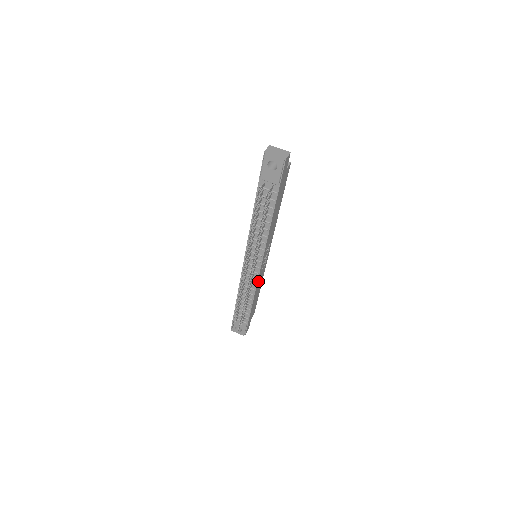
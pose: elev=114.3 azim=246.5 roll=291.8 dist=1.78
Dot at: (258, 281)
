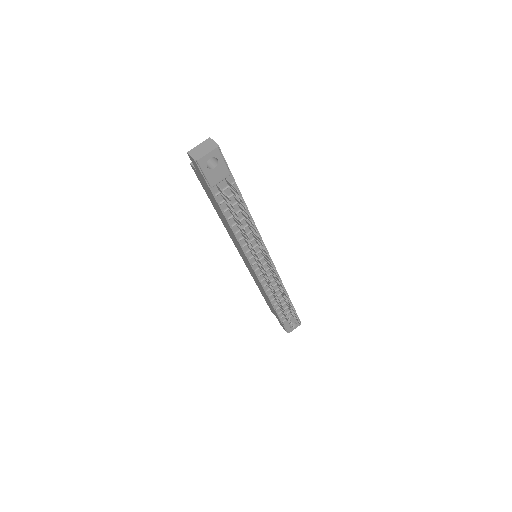
Dot at: occluded
